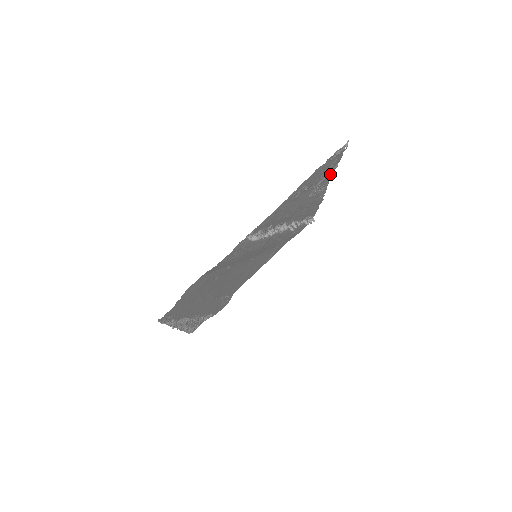
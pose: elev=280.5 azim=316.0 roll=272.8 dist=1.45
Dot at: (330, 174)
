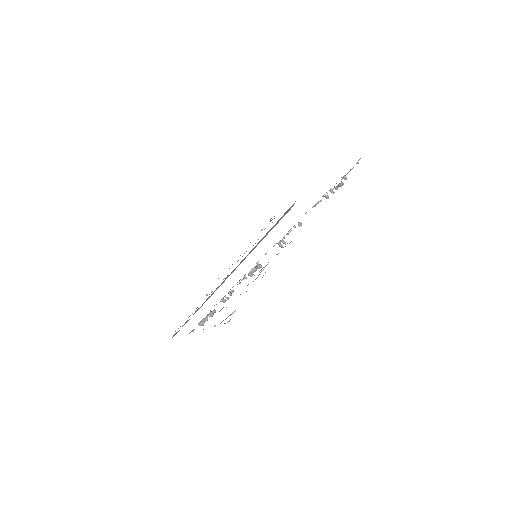
Dot at: occluded
